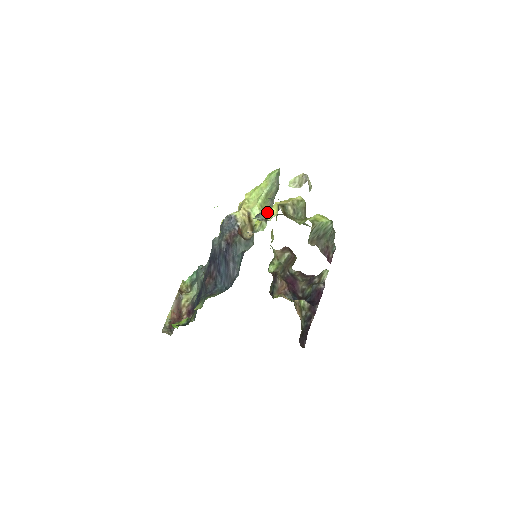
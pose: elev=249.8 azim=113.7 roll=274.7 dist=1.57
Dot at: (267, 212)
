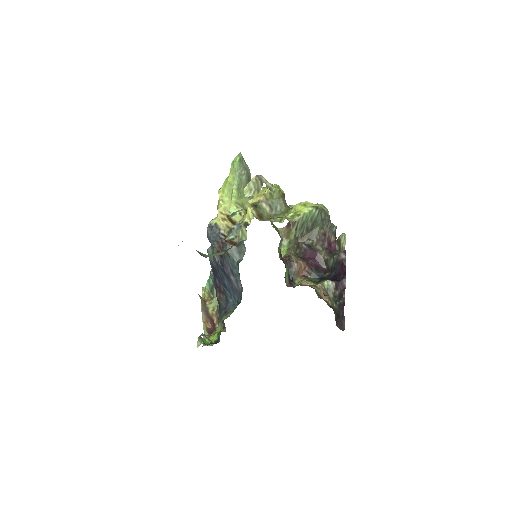
Dot at: (239, 224)
